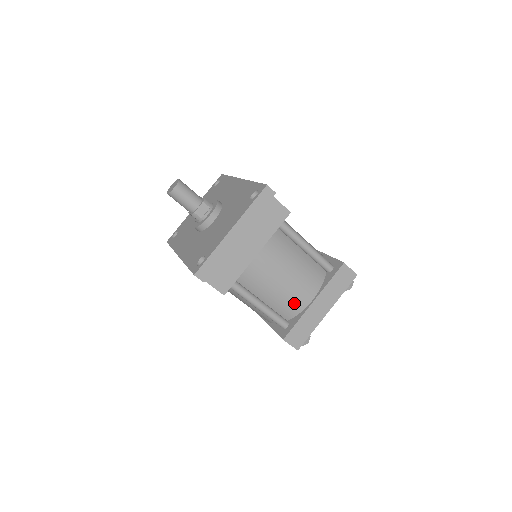
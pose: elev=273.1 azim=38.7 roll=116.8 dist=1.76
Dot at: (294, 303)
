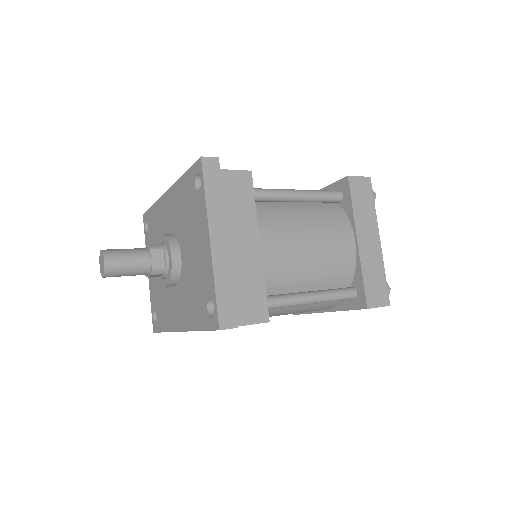
Dot at: (341, 262)
